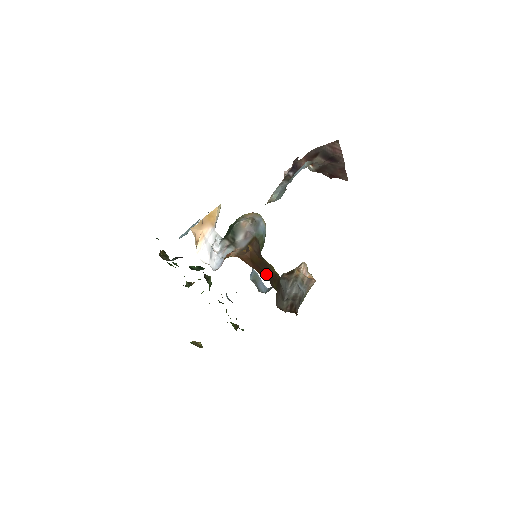
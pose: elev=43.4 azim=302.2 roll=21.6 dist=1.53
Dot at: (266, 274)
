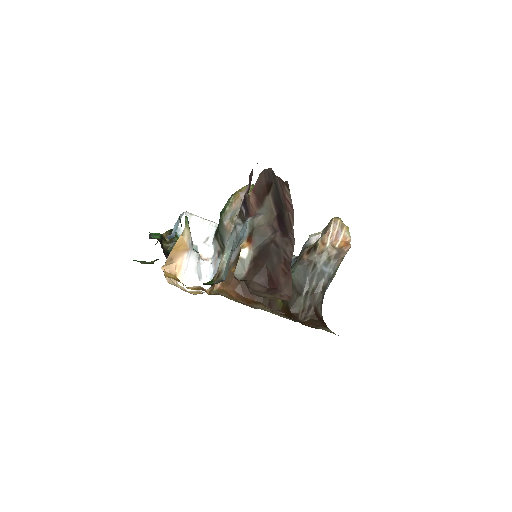
Dot at: occluded
